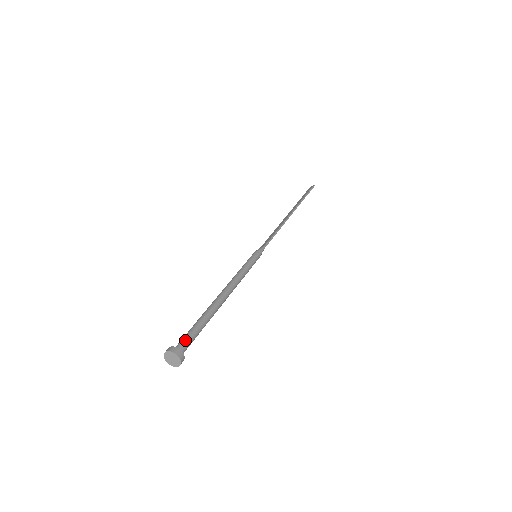
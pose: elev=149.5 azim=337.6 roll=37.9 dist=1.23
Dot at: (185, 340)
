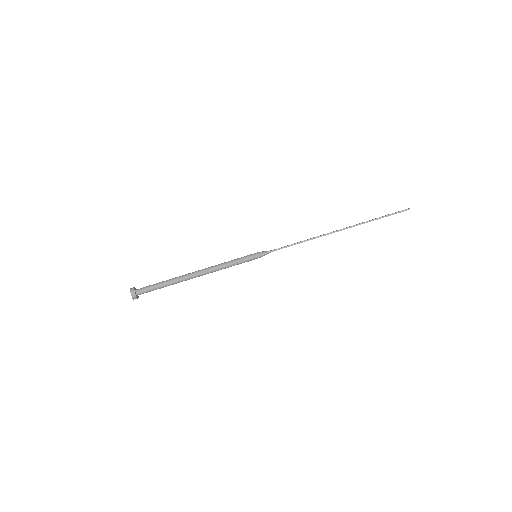
Dot at: (145, 288)
